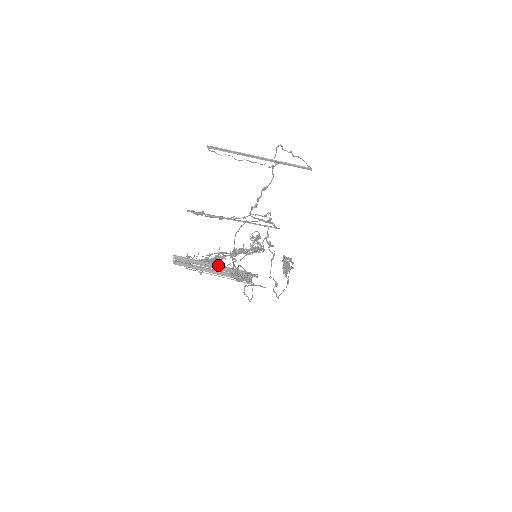
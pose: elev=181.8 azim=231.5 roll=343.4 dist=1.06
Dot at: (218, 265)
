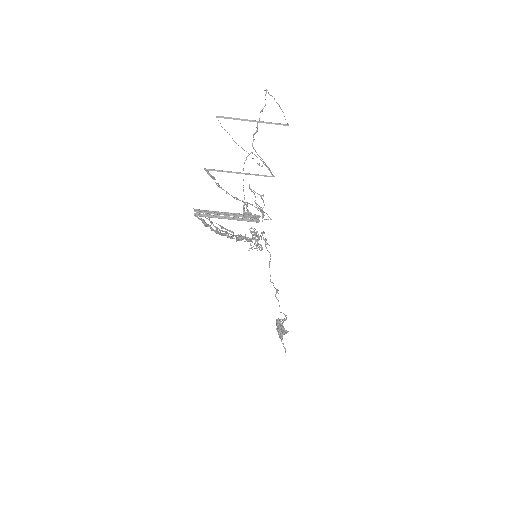
Dot at: (231, 213)
